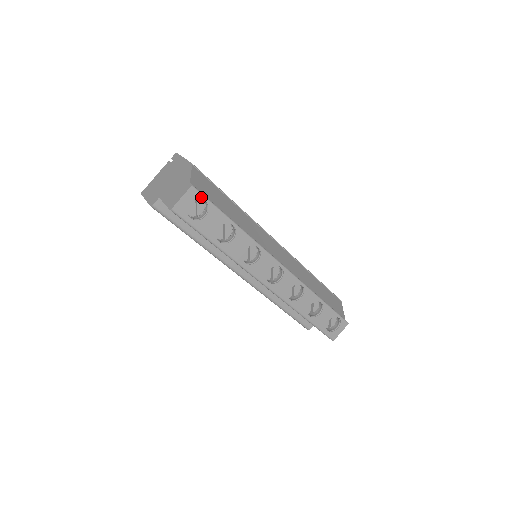
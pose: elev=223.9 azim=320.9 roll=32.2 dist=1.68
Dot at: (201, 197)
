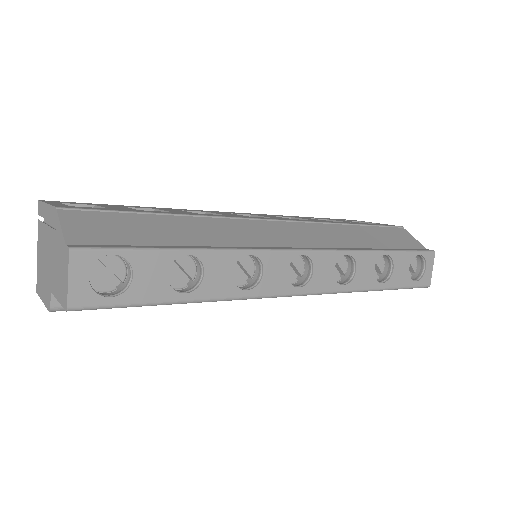
Dot at: (101, 254)
